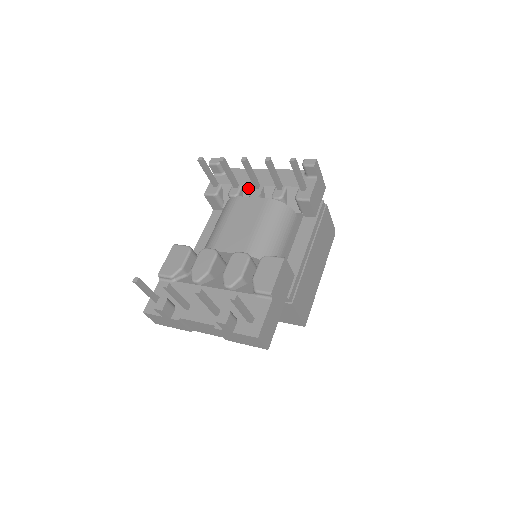
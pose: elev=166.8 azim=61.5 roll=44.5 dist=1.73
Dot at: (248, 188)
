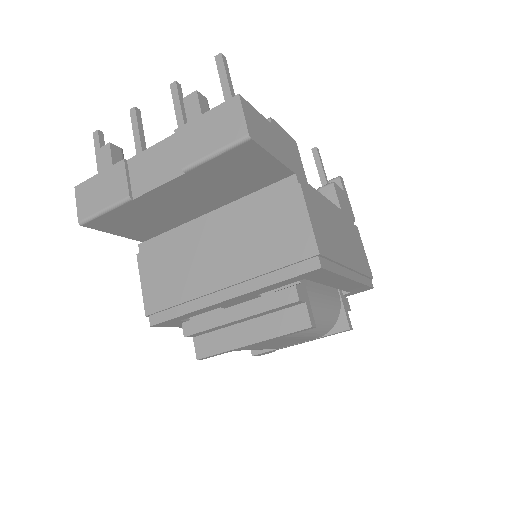
Dot at: occluded
